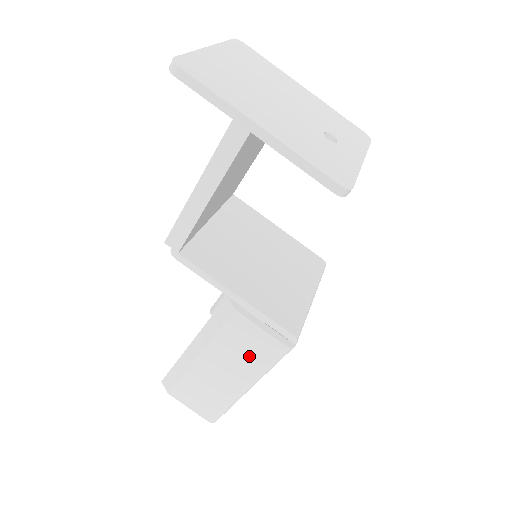
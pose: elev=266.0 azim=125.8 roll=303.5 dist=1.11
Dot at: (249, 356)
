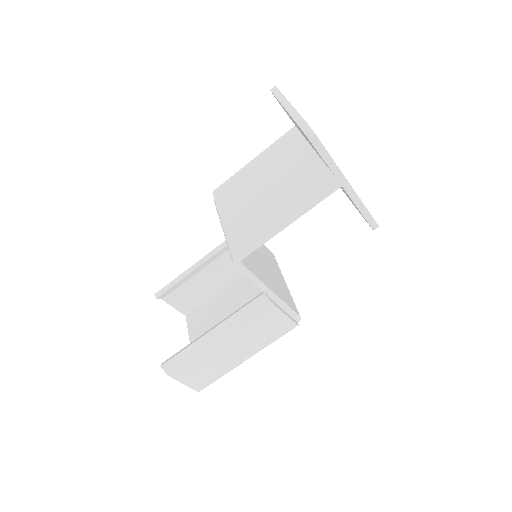
Dot at: (264, 335)
